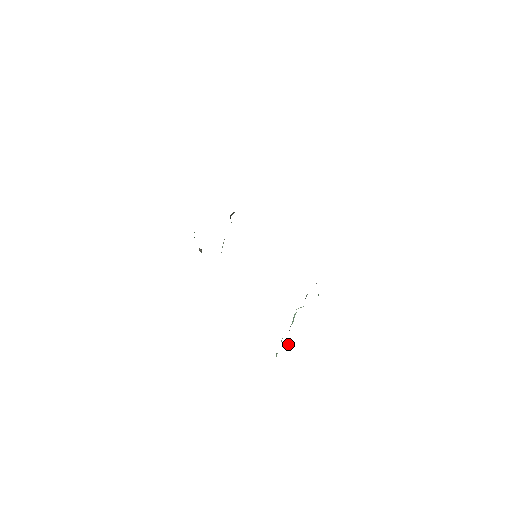
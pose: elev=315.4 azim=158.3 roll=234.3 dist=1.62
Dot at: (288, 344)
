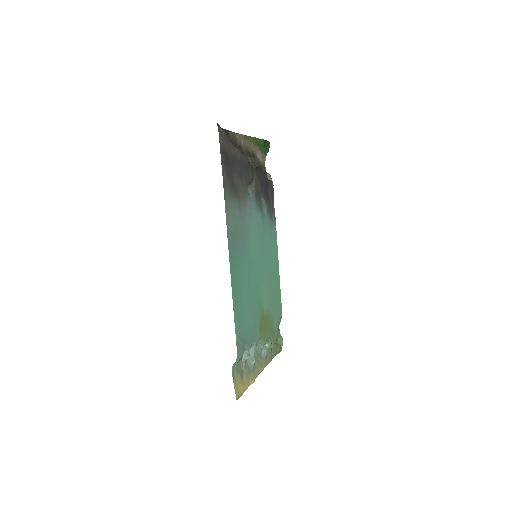
Dot at: (265, 352)
